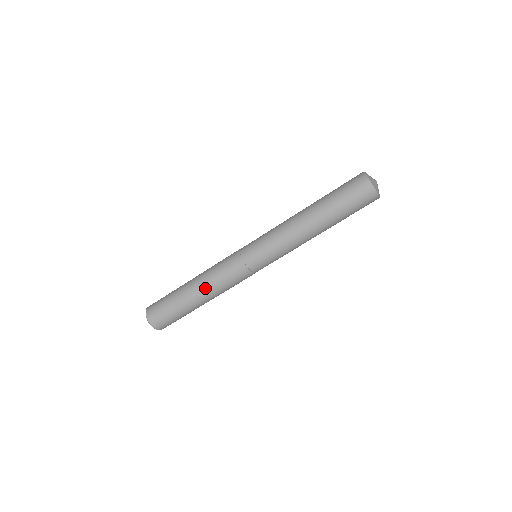
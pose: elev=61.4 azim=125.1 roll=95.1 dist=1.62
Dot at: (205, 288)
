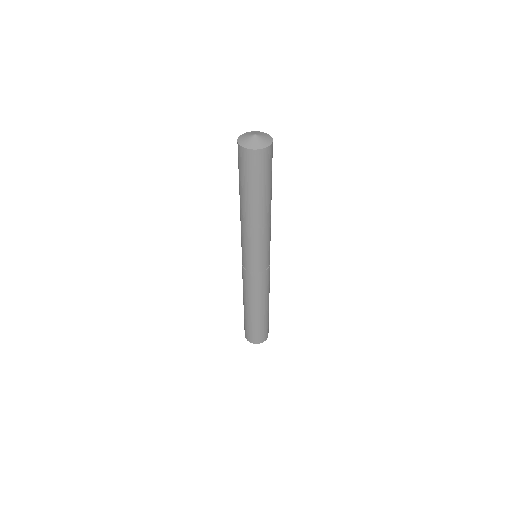
Dot at: (244, 298)
